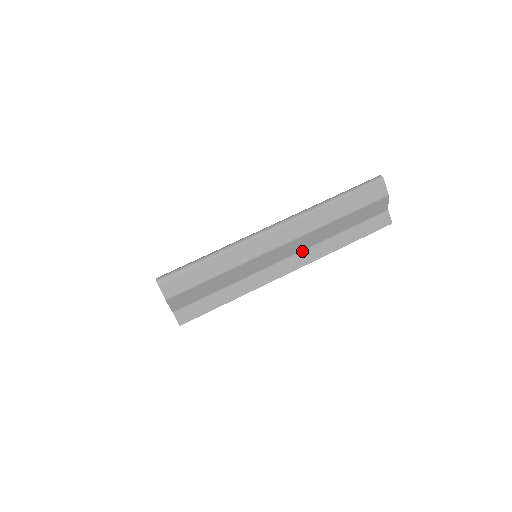
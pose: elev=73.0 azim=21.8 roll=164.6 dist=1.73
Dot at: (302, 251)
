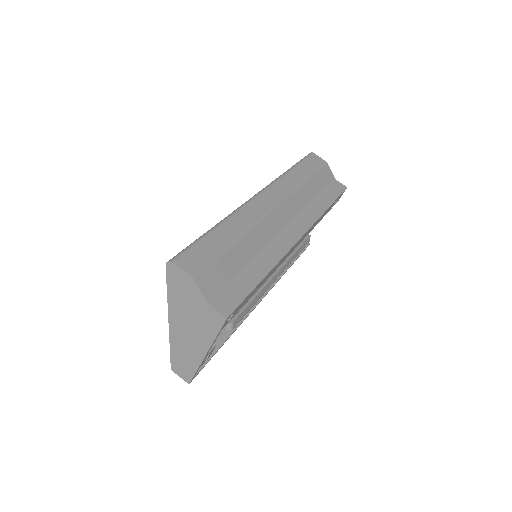
Dot at: (296, 218)
